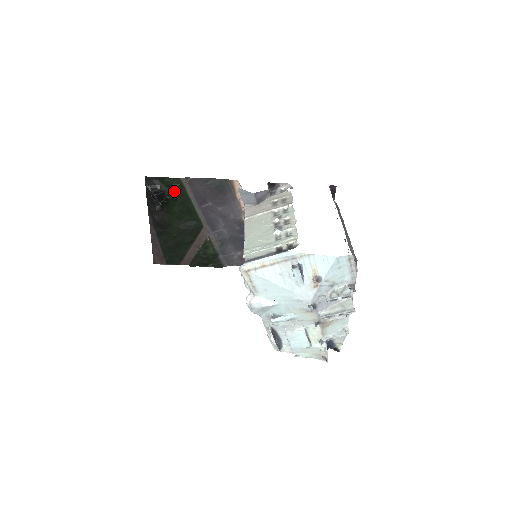
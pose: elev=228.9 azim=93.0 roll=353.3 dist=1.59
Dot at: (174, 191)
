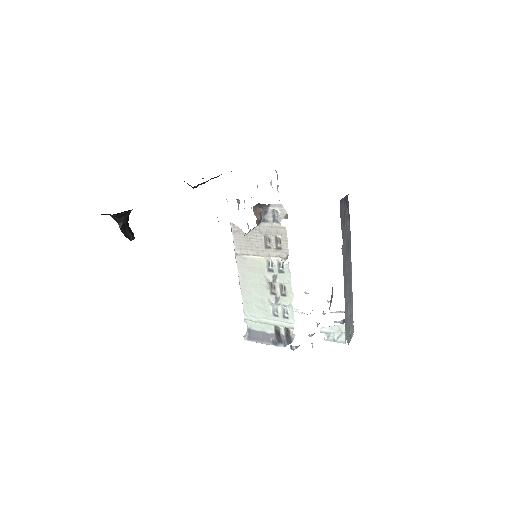
Dot at: occluded
